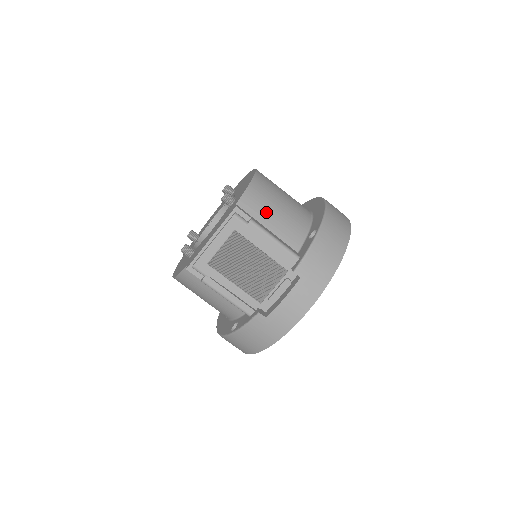
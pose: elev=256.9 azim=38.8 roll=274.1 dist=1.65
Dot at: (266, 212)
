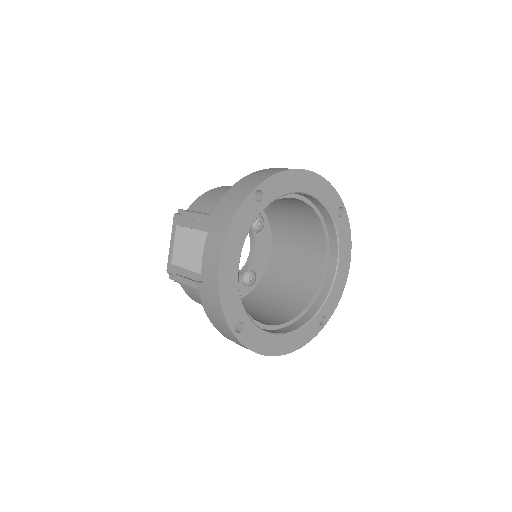
Dot at: (209, 203)
